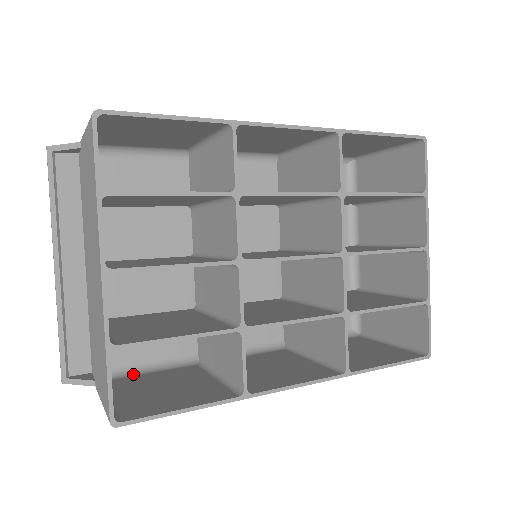
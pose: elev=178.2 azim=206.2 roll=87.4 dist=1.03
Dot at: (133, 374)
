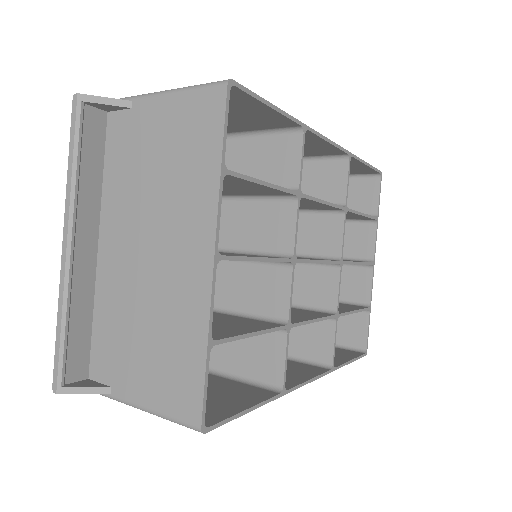
Dot at: occluded
